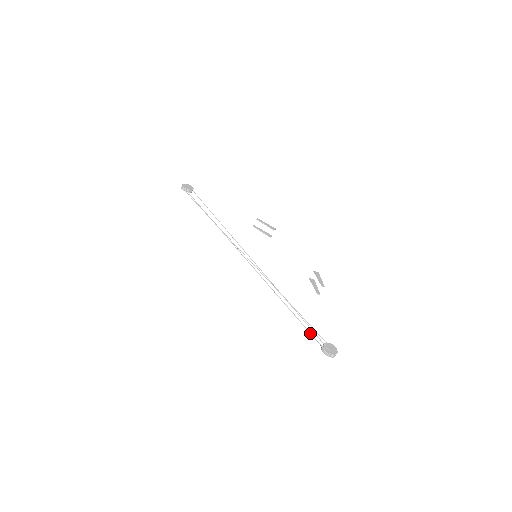
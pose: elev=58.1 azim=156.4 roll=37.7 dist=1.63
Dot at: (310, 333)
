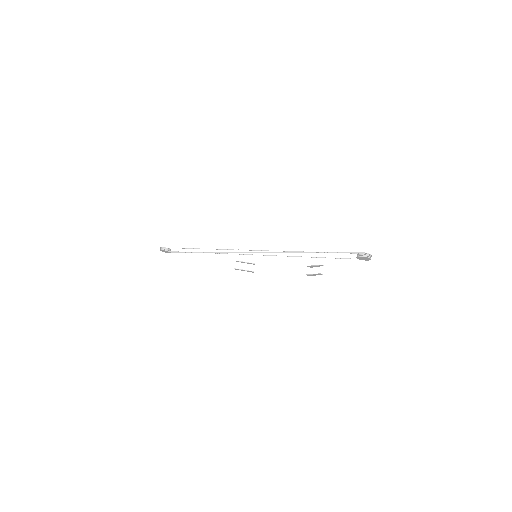
Dot at: (341, 252)
